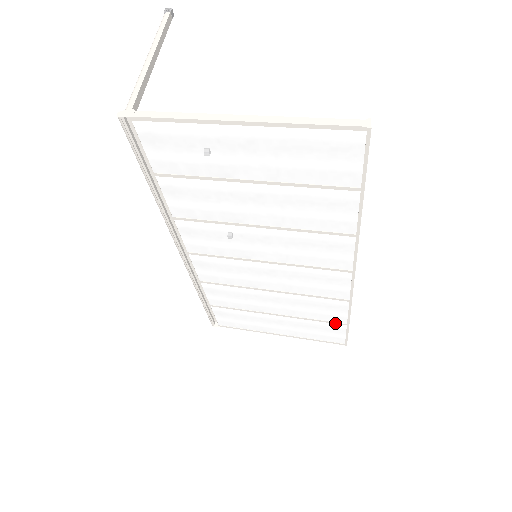
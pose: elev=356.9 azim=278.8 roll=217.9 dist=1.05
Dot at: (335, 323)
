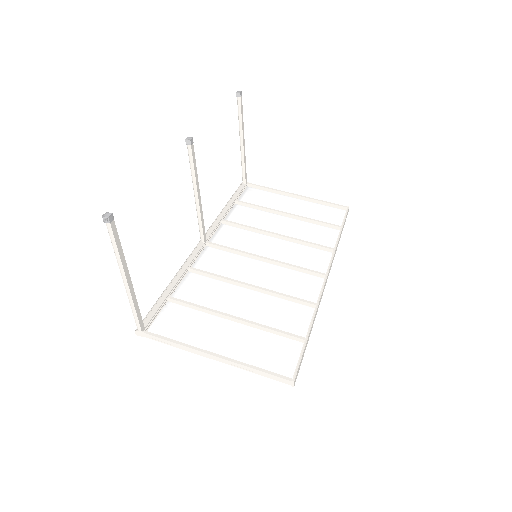
Dot at: (332, 228)
